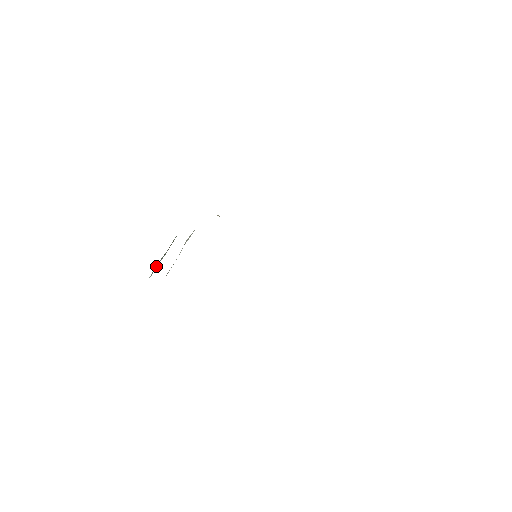
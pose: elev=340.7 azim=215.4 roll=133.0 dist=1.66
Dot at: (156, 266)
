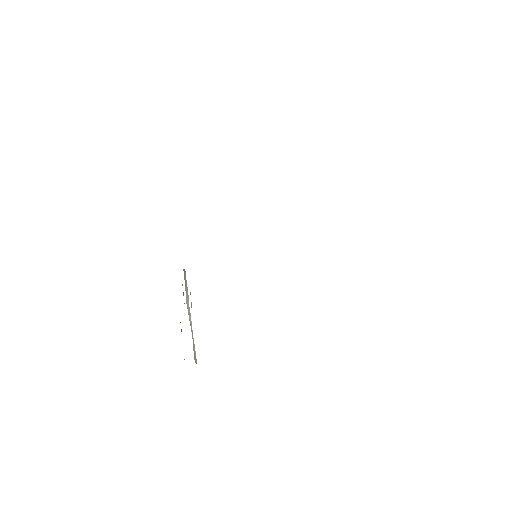
Dot at: occluded
